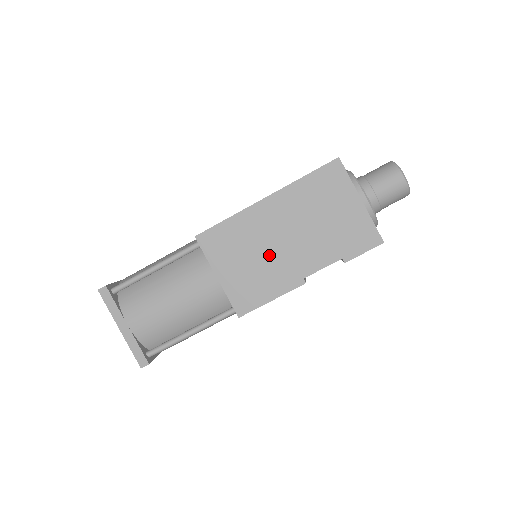
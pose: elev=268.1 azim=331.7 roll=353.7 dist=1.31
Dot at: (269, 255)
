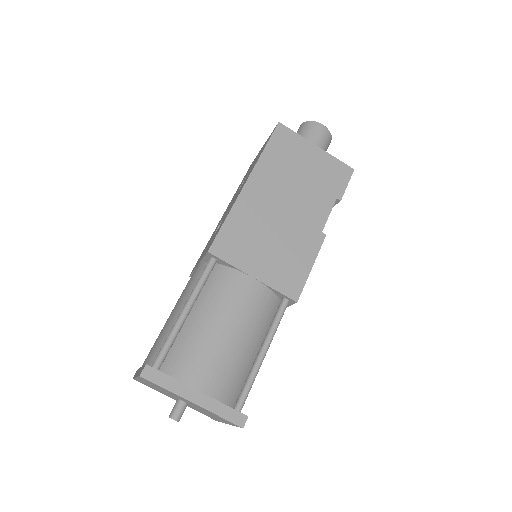
Dot at: (283, 229)
